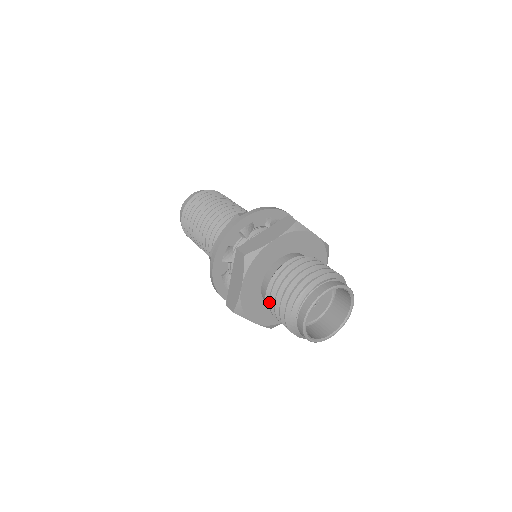
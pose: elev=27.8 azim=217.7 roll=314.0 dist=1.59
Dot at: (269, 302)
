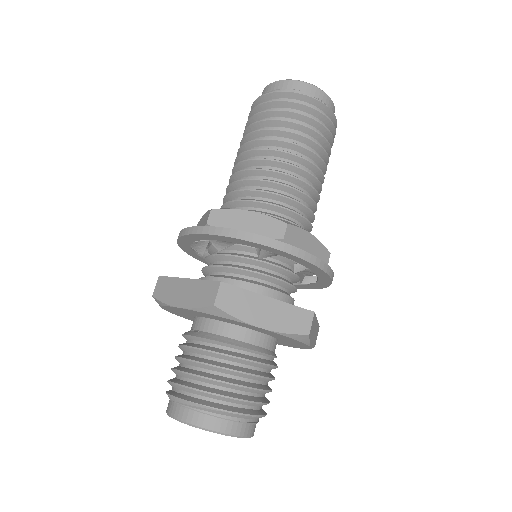
Dot at: (184, 345)
